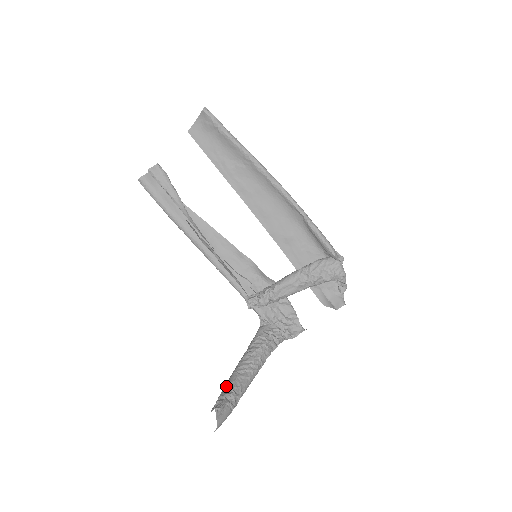
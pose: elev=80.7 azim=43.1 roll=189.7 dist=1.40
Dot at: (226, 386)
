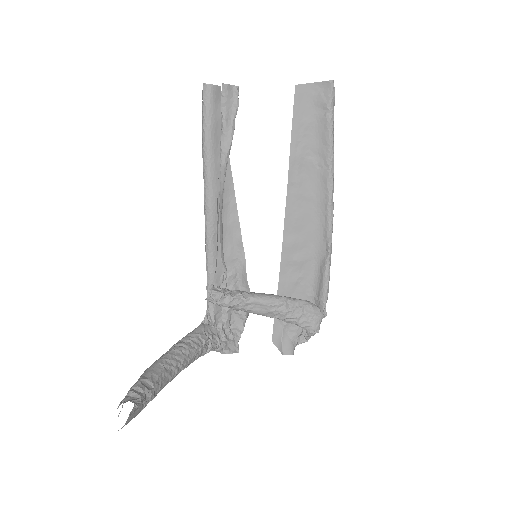
Dot at: (146, 376)
